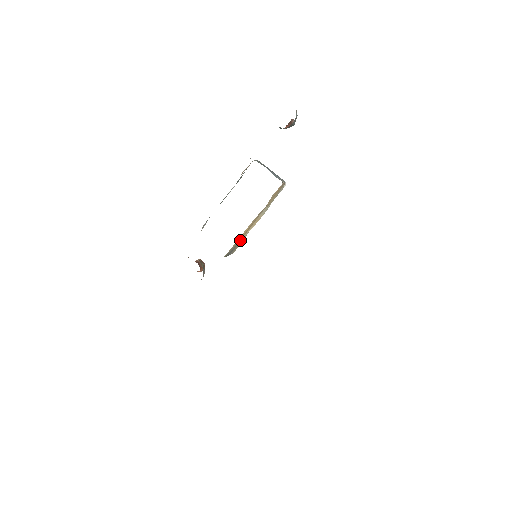
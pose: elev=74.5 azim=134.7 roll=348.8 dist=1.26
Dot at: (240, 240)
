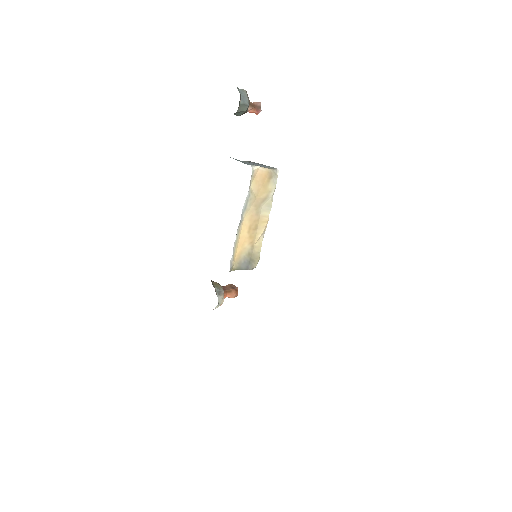
Dot at: (253, 249)
